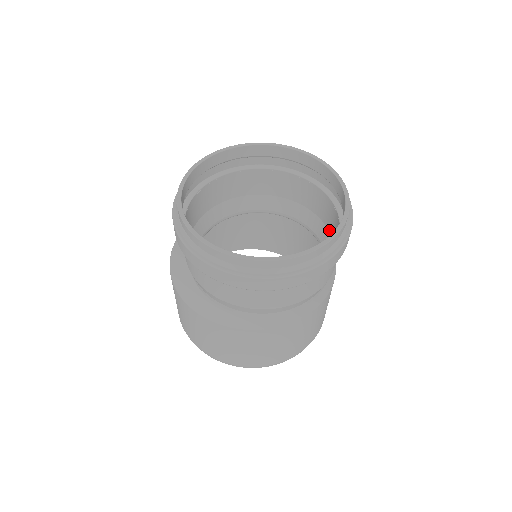
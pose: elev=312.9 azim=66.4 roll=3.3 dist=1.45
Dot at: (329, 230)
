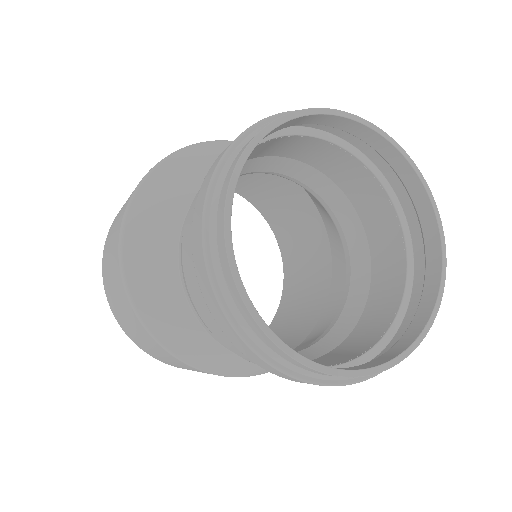
Dot at: (337, 182)
